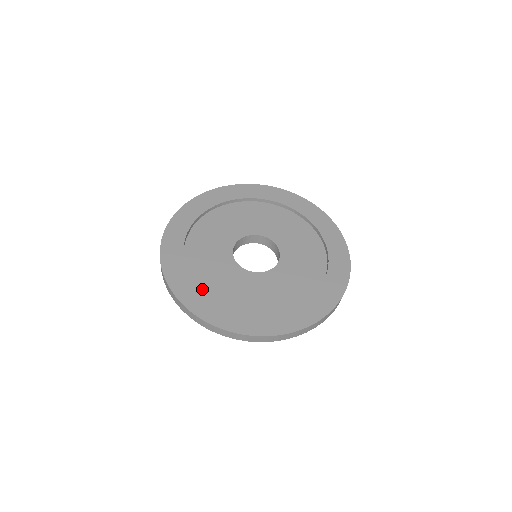
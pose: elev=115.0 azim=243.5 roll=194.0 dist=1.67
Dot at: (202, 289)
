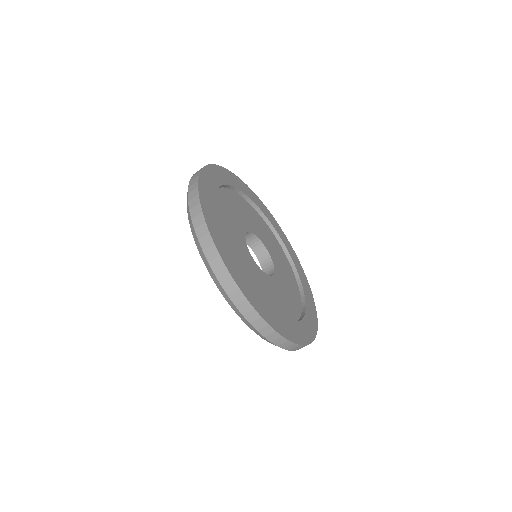
Dot at: occluded
